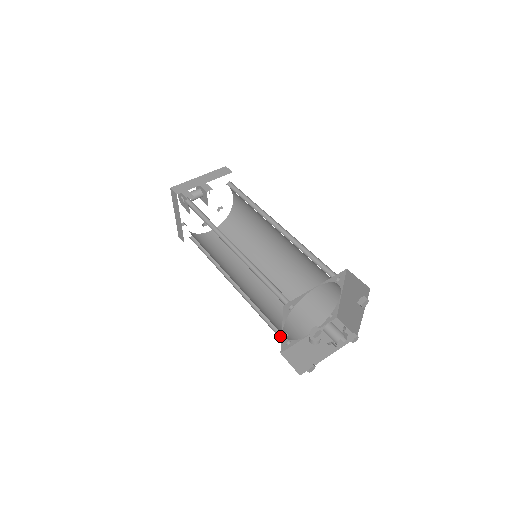
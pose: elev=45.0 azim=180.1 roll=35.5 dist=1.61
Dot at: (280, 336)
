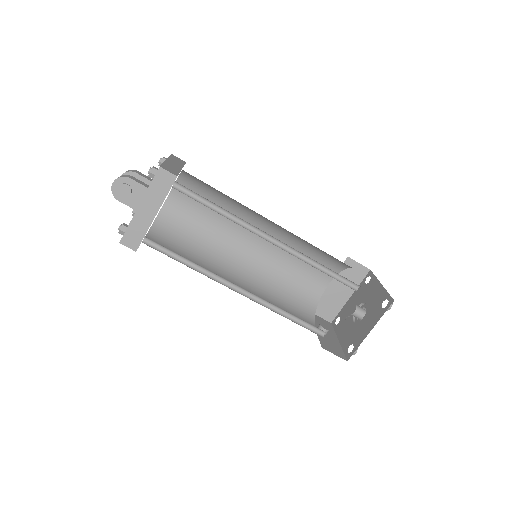
Dot at: (313, 332)
